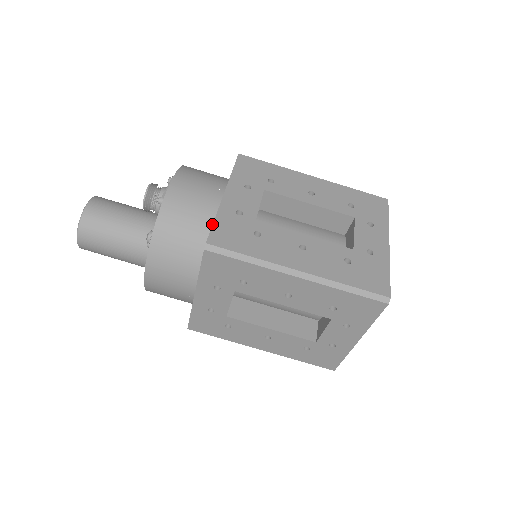
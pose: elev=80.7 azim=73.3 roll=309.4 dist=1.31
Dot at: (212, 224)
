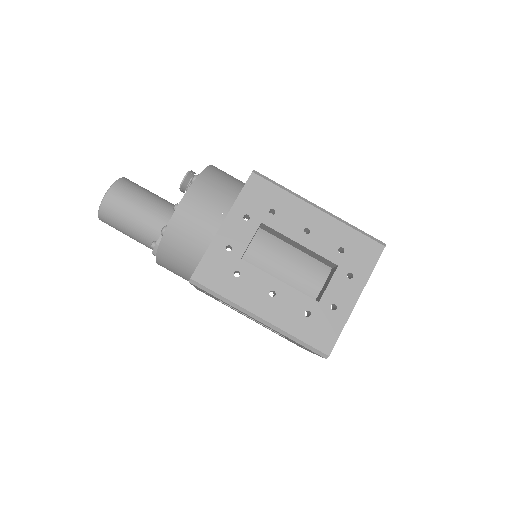
Dot at: occluded
